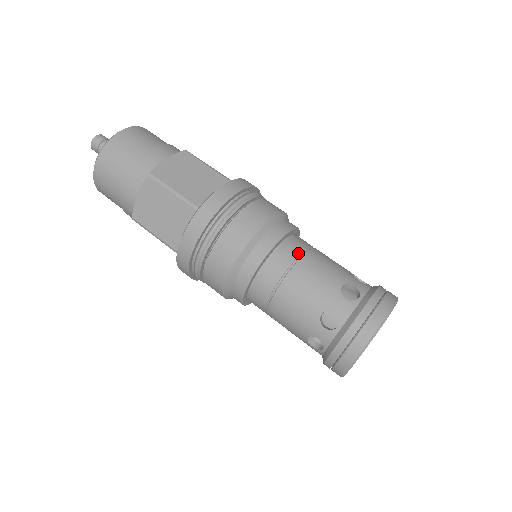
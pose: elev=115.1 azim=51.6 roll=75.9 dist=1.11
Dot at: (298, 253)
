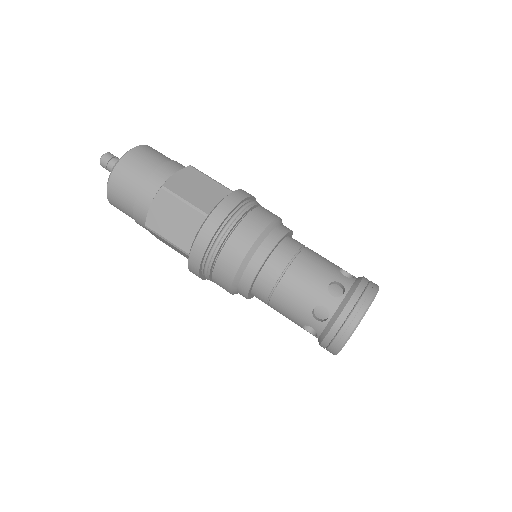
Dot at: (274, 281)
